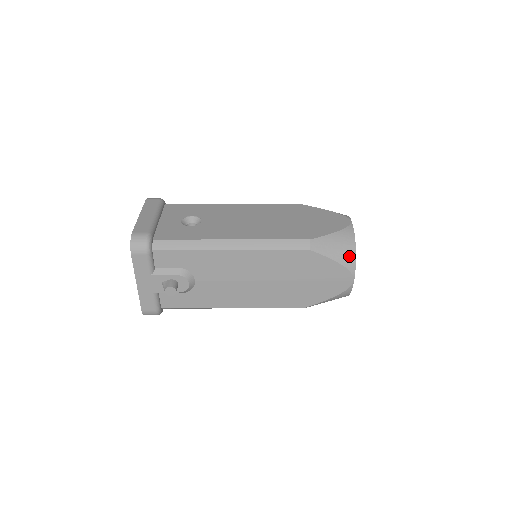
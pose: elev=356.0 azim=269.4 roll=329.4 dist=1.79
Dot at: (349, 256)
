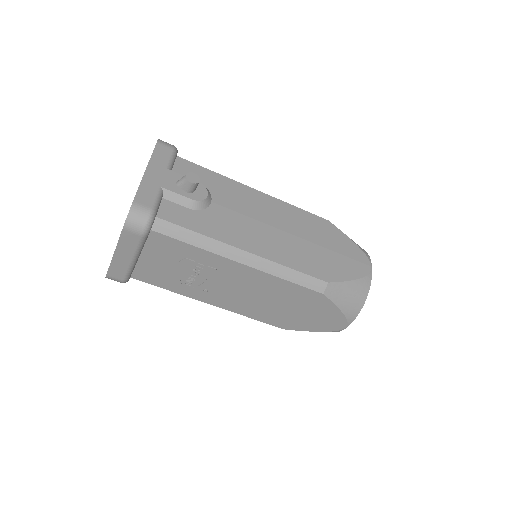
Dot at: occluded
